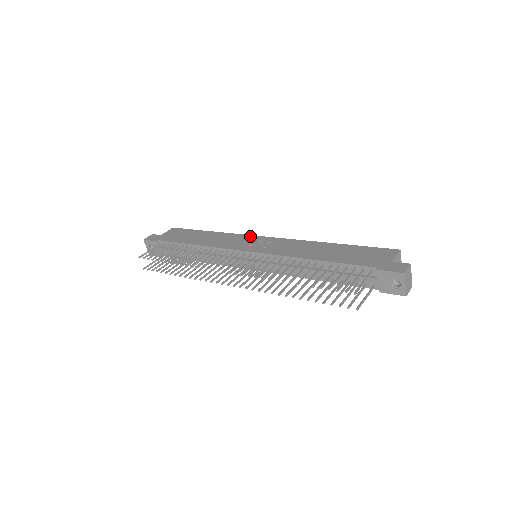
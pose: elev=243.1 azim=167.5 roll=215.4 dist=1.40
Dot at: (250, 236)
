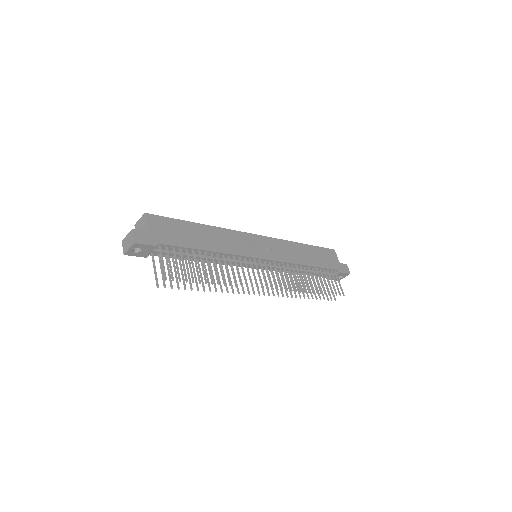
Dot at: (246, 234)
